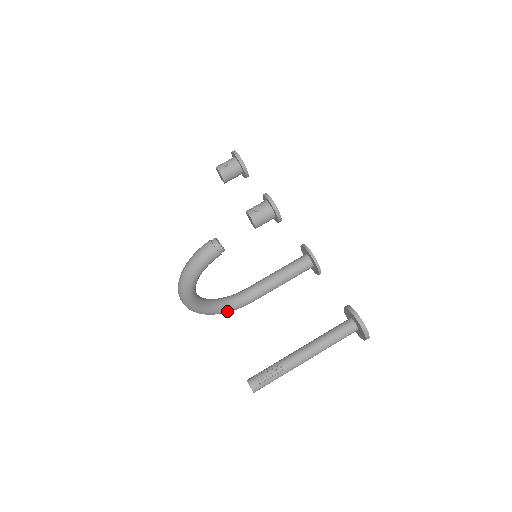
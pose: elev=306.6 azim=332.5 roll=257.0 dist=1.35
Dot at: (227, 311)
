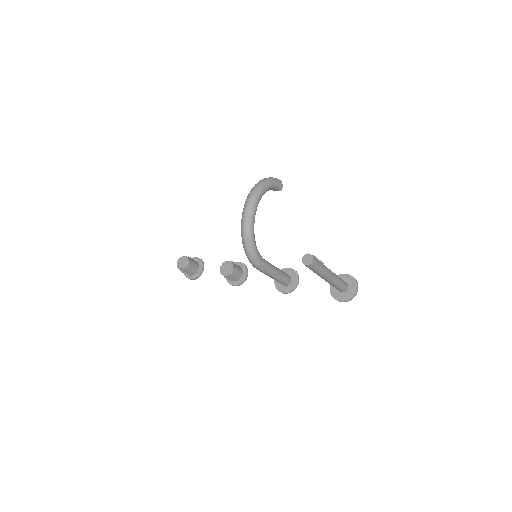
Dot at: (256, 251)
